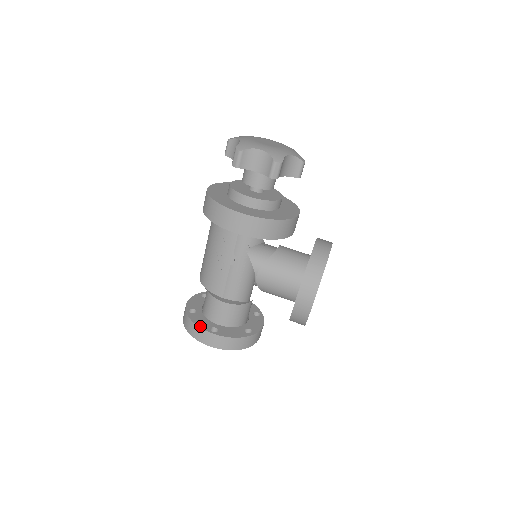
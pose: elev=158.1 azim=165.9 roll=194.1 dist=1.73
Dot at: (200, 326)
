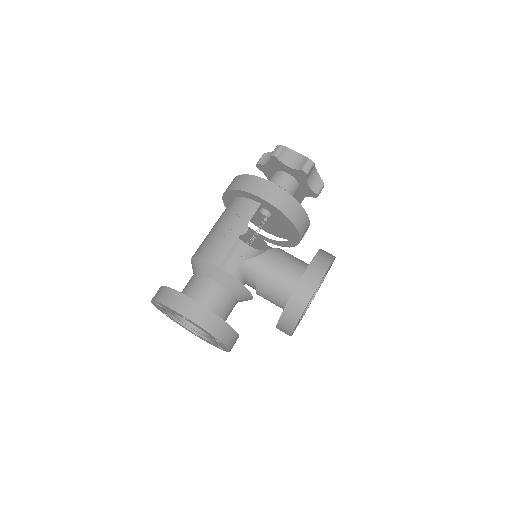
Dot at: occluded
